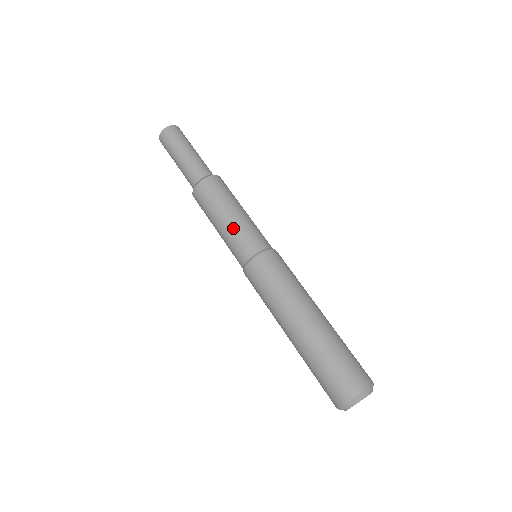
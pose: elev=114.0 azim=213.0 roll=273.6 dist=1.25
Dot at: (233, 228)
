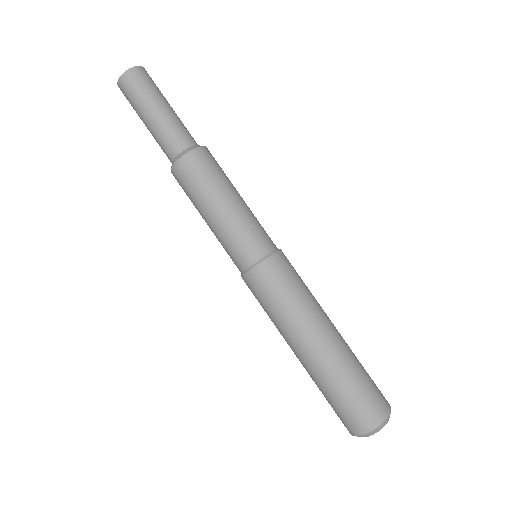
Dot at: (225, 227)
